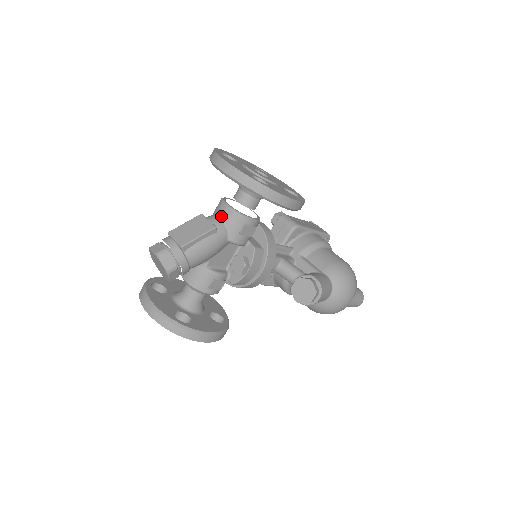
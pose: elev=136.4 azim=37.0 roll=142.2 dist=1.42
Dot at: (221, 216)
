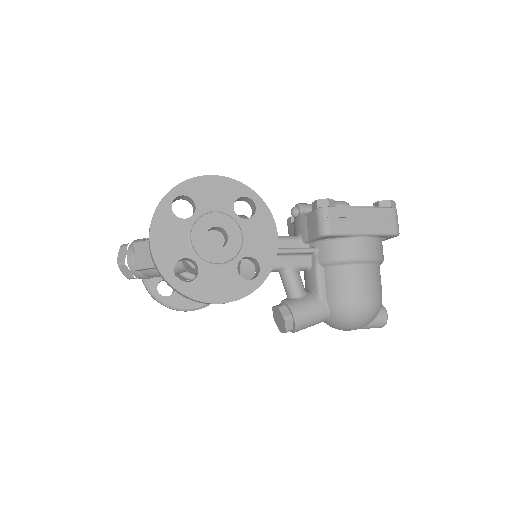
Dot at: occluded
